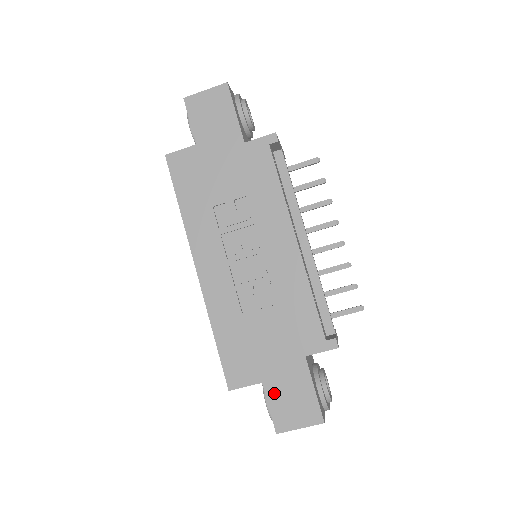
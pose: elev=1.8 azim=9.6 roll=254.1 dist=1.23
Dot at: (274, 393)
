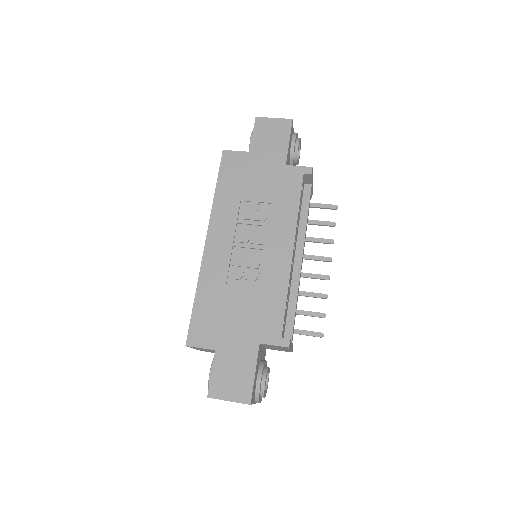
Dot at: (221, 363)
